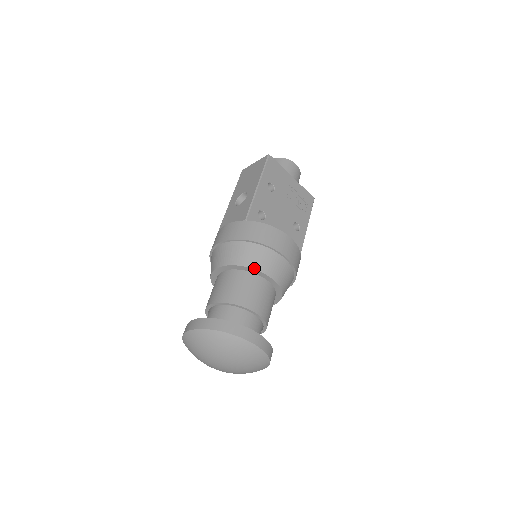
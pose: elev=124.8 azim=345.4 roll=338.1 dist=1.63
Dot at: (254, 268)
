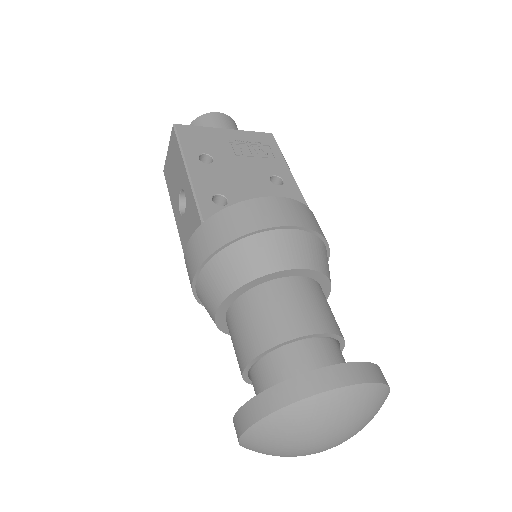
Dot at: (261, 275)
